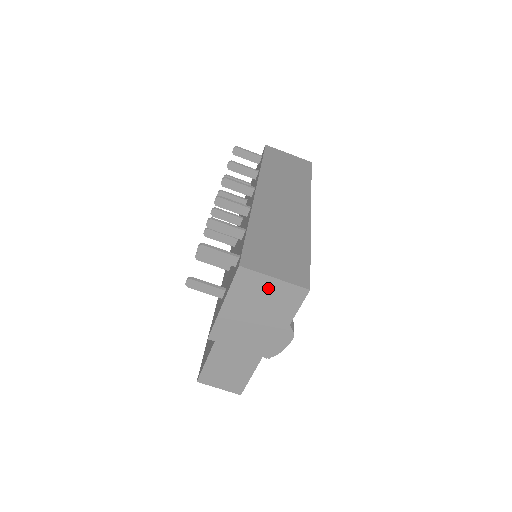
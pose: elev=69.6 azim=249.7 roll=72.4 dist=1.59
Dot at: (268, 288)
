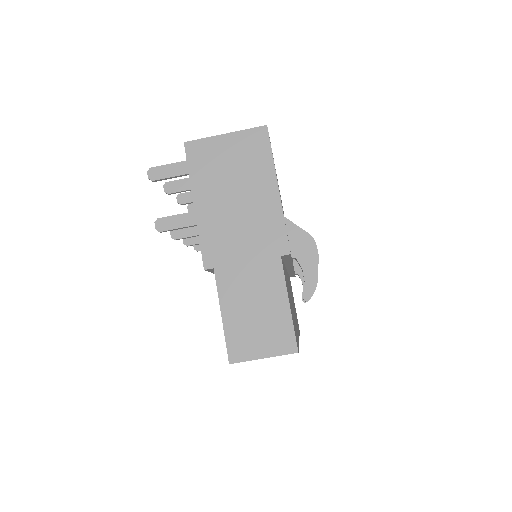
Dot at: (226, 151)
